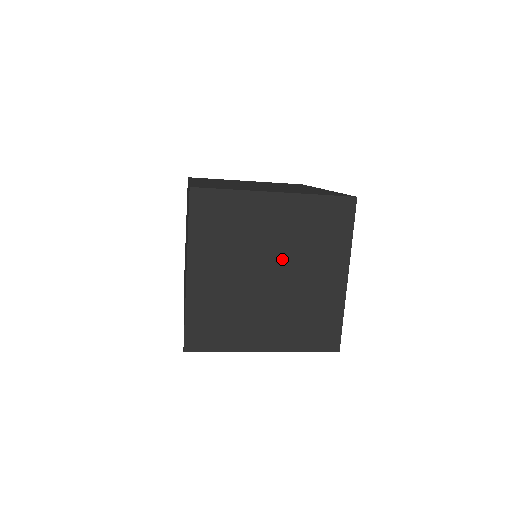
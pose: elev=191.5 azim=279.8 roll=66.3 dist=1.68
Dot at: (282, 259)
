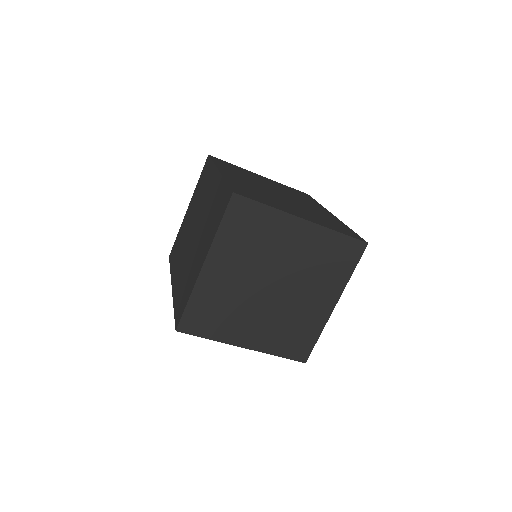
Dot at: (288, 276)
